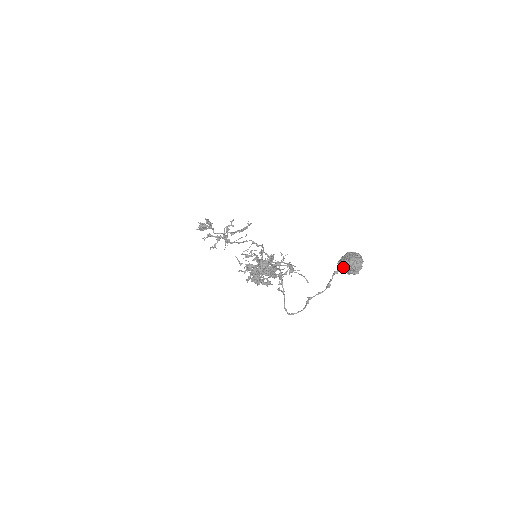
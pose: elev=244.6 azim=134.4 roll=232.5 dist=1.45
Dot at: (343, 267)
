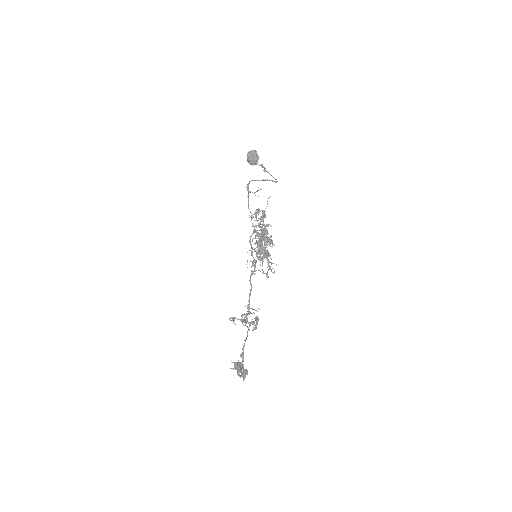
Dot at: (250, 157)
